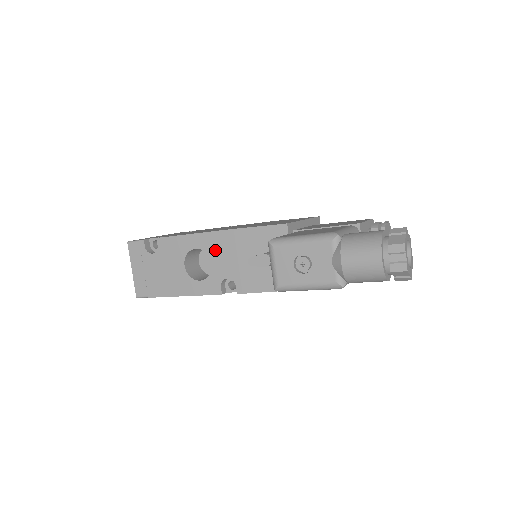
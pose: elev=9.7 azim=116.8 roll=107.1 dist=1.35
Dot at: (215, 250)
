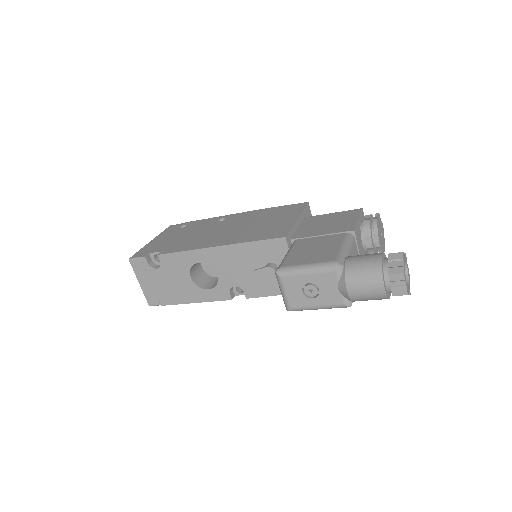
Dot at: (218, 263)
